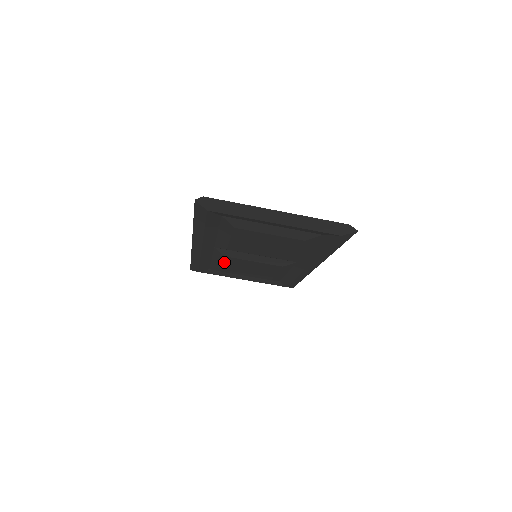
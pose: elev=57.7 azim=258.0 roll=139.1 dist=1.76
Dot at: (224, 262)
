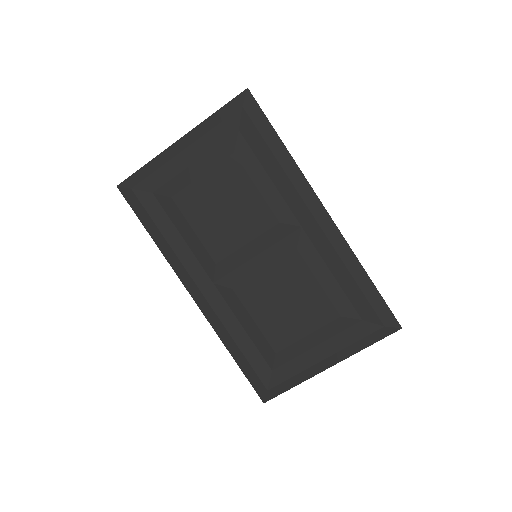
Dot at: (250, 311)
